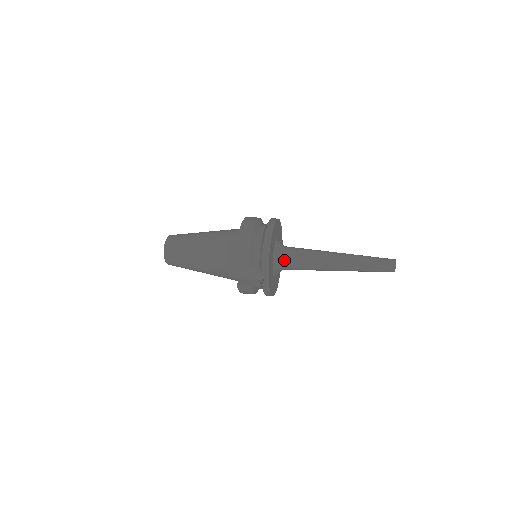
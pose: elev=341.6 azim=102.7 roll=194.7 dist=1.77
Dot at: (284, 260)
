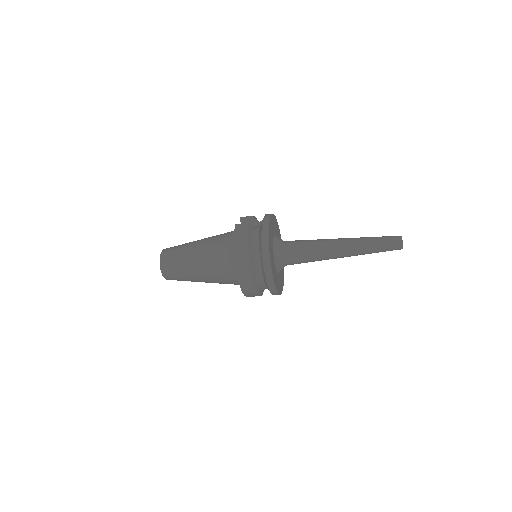
Dot at: (286, 241)
